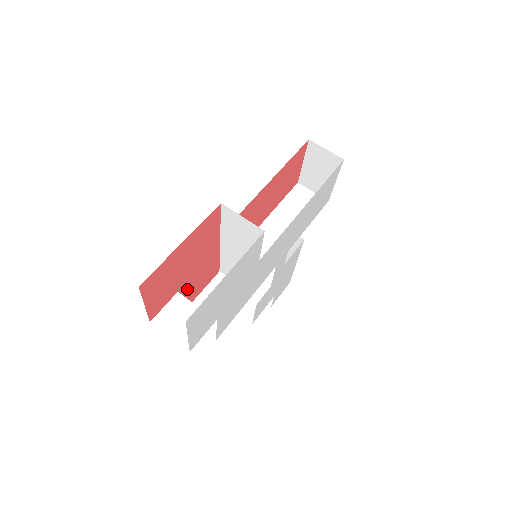
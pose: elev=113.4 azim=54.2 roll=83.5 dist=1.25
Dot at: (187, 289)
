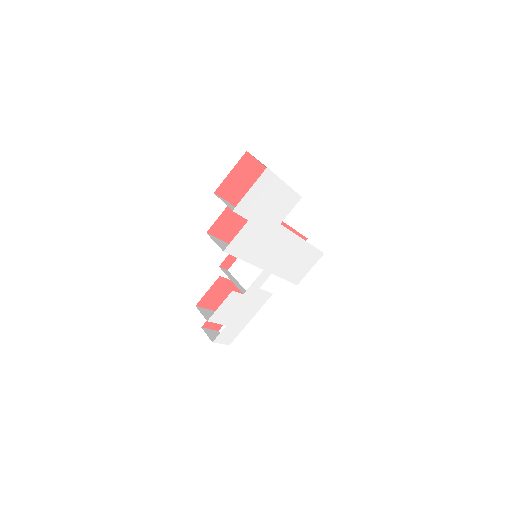
Dot at: (228, 215)
